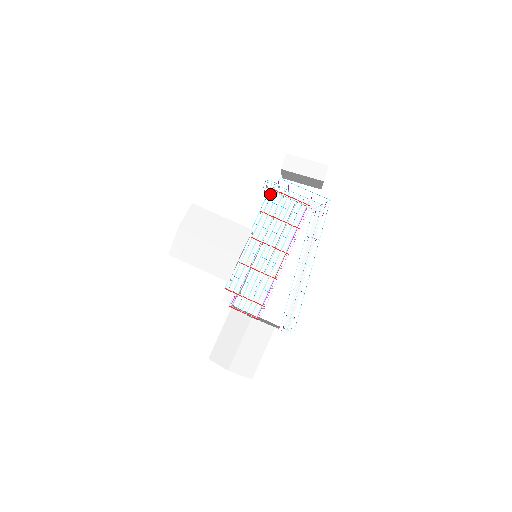
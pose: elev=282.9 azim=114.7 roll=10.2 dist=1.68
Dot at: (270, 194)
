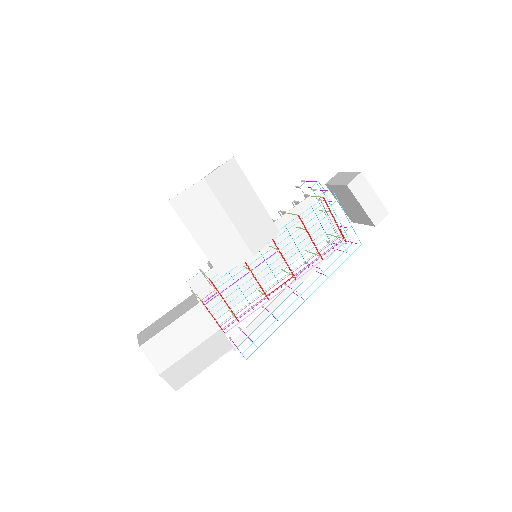
Dot at: (309, 197)
